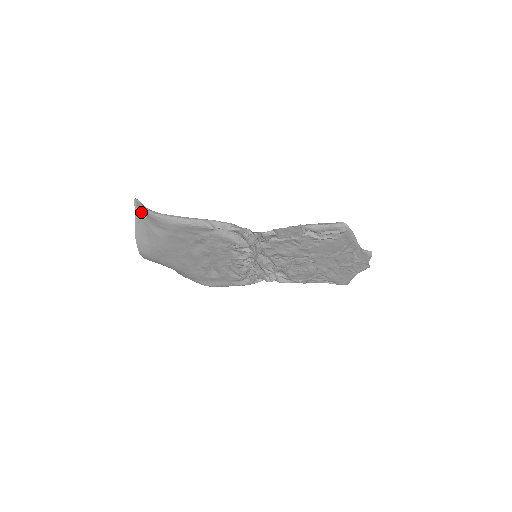
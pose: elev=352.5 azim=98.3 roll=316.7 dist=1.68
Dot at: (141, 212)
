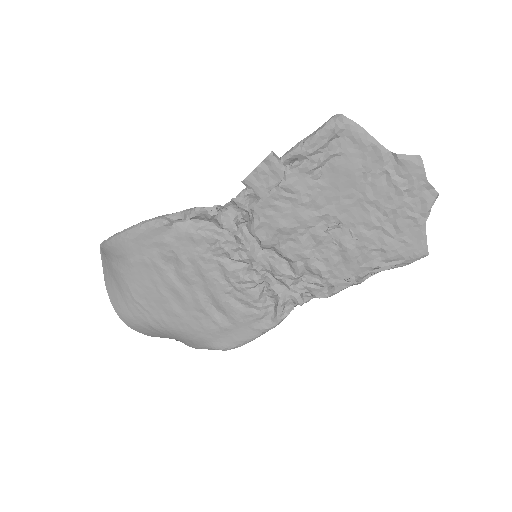
Dot at: (104, 255)
